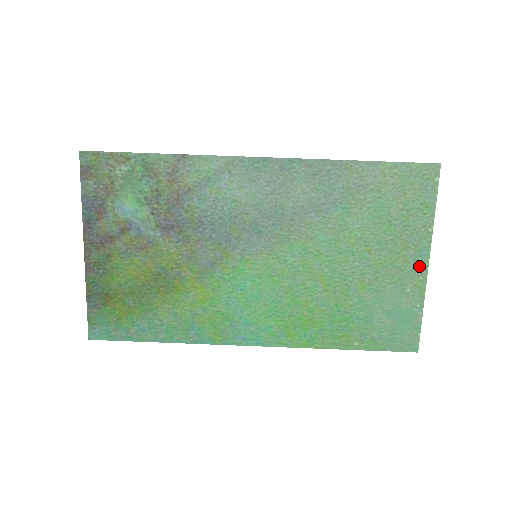
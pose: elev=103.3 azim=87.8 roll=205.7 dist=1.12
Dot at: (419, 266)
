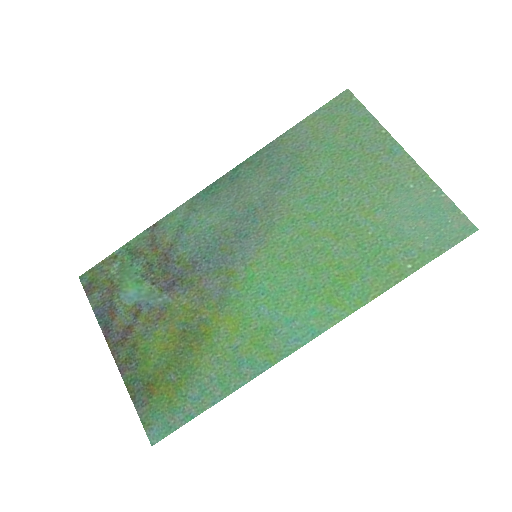
Dot at: (402, 162)
